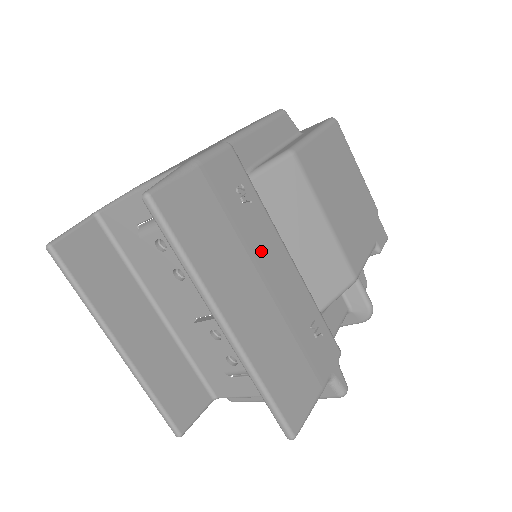
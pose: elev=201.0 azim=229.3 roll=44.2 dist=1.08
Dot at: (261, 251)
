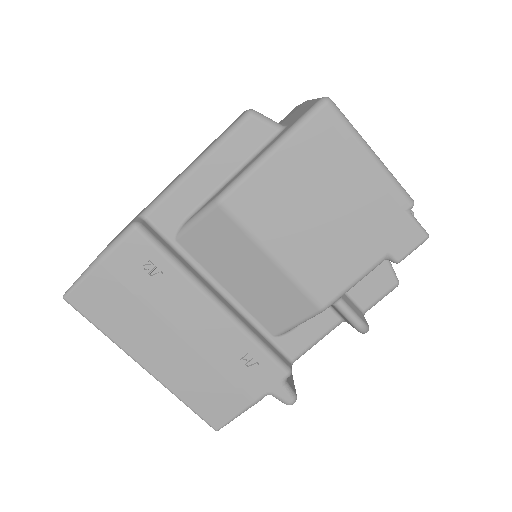
Dot at: (175, 311)
